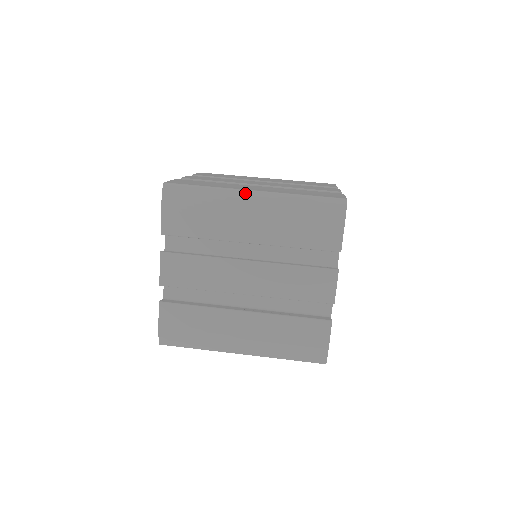
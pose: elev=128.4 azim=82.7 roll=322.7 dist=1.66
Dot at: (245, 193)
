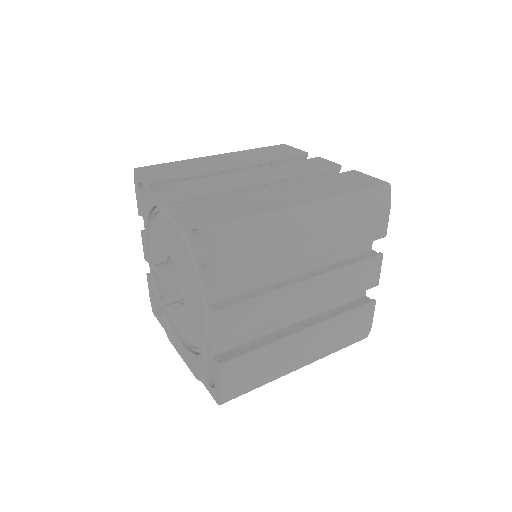
Dot at: (303, 209)
